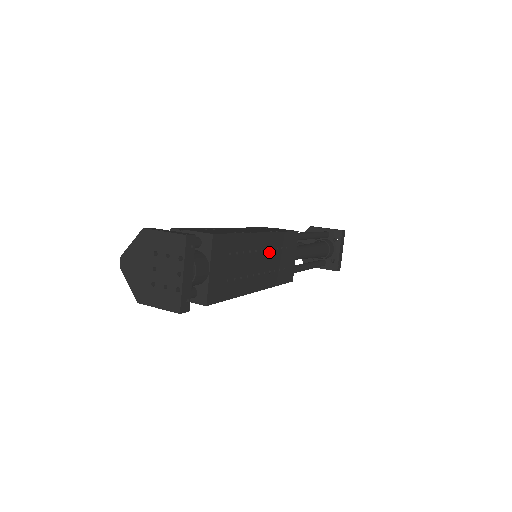
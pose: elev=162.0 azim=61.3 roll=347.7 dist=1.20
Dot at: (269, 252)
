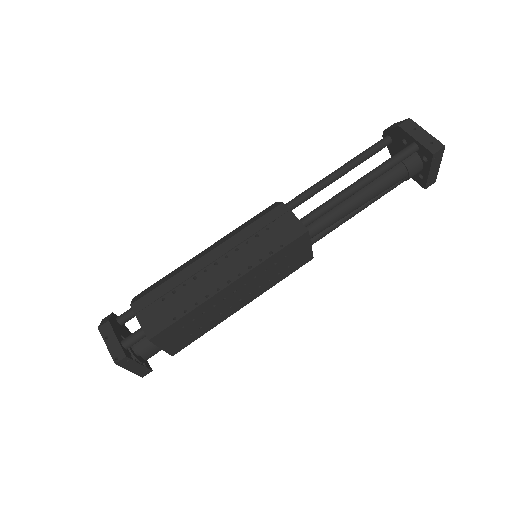
Dot at: (251, 282)
